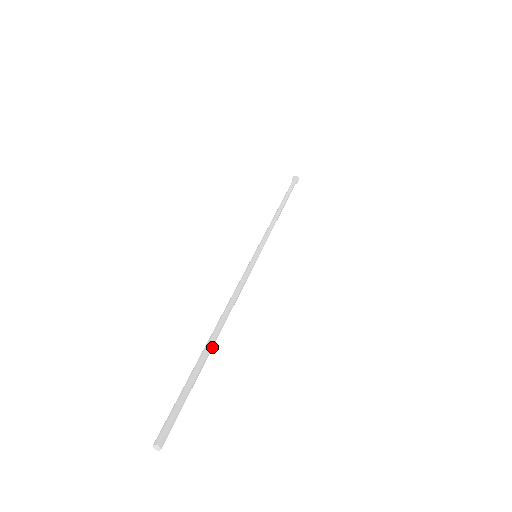
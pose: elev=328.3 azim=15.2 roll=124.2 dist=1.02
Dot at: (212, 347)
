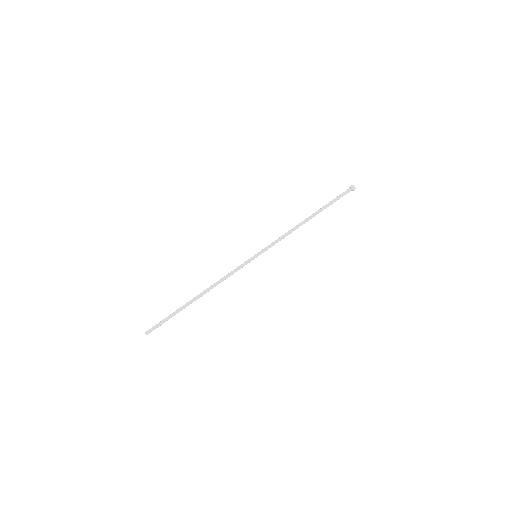
Dot at: (191, 303)
